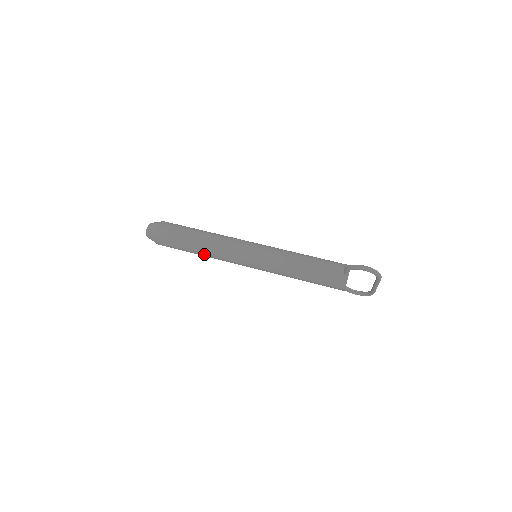
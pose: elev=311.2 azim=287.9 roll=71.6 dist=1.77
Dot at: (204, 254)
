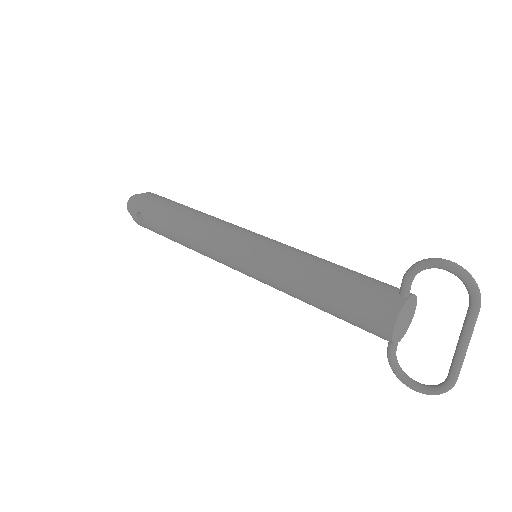
Dot at: (182, 233)
